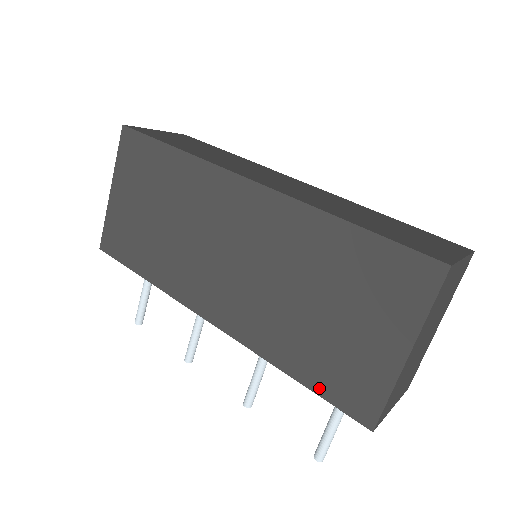
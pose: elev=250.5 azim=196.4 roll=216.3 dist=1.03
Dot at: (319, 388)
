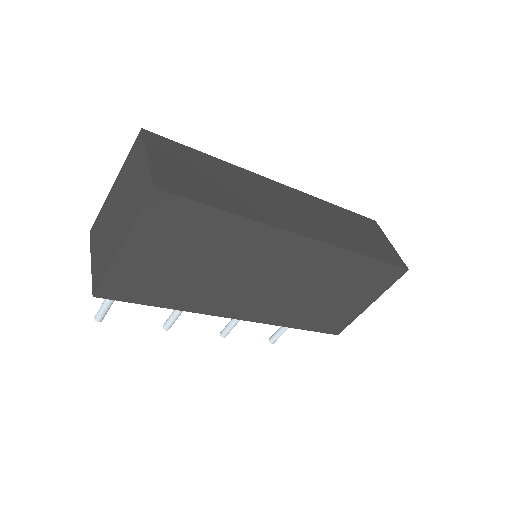
Dot at: (315, 328)
